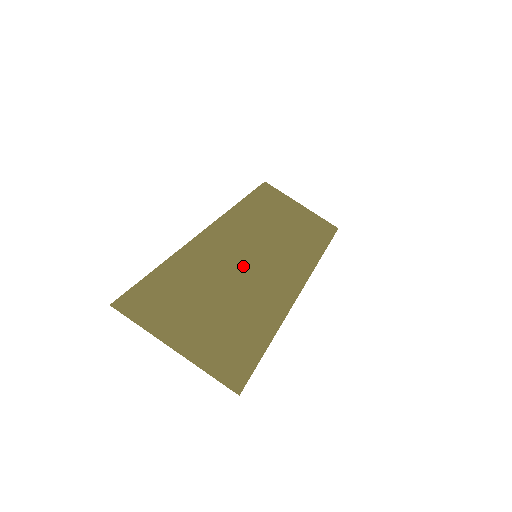
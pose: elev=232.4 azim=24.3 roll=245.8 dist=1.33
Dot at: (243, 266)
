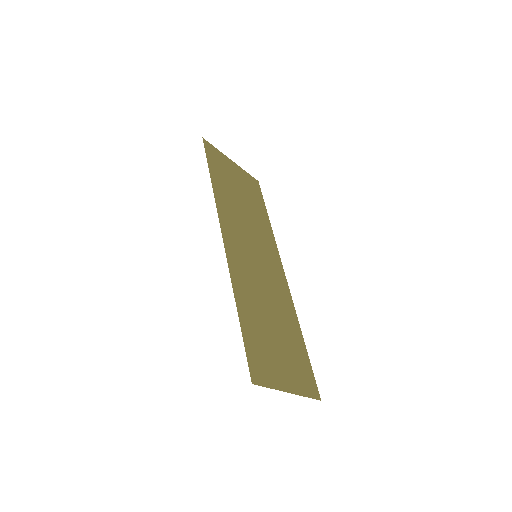
Dot at: (259, 275)
